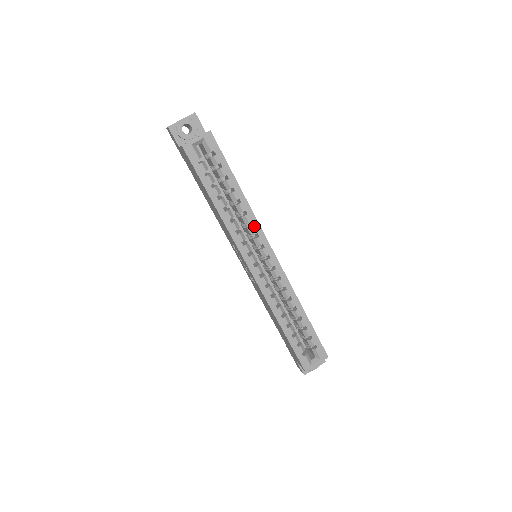
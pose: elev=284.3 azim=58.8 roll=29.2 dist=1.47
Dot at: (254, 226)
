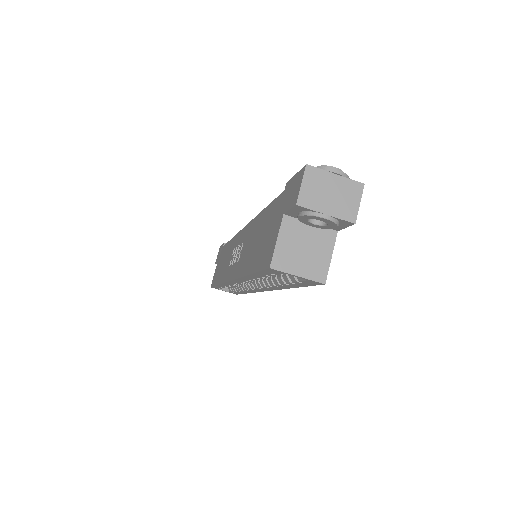
Dot at: (269, 288)
